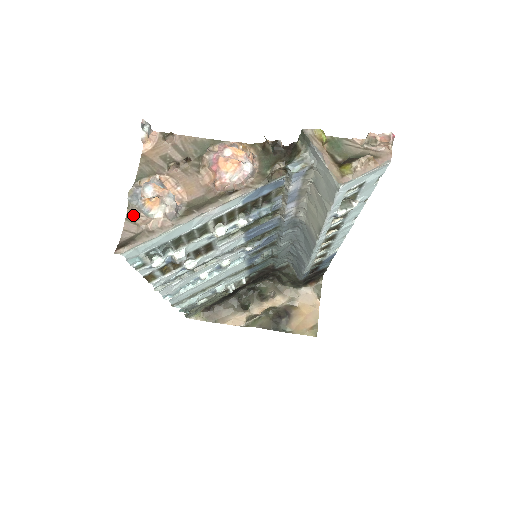
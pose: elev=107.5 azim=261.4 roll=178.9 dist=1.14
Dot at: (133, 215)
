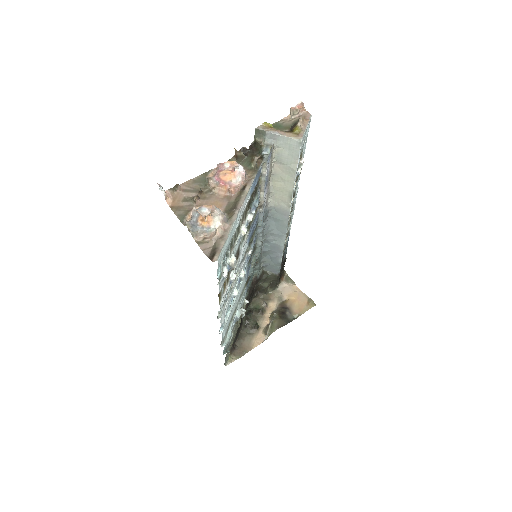
Dot at: (200, 239)
